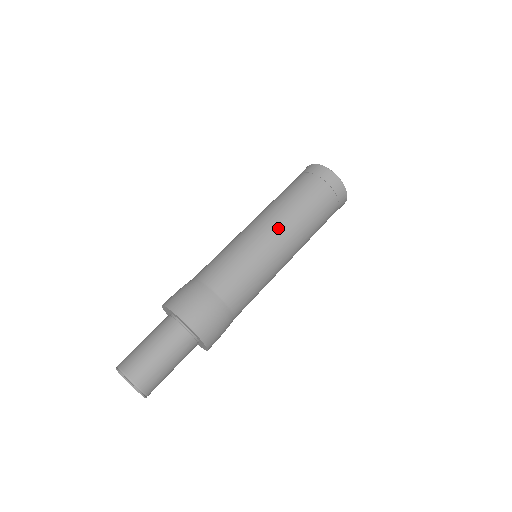
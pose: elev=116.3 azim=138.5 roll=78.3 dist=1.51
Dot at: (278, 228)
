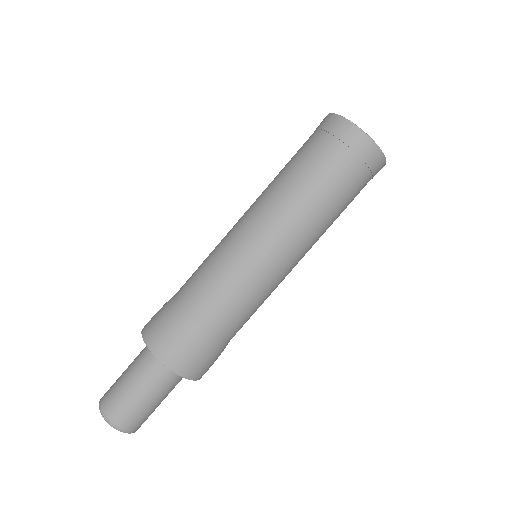
Dot at: (267, 219)
